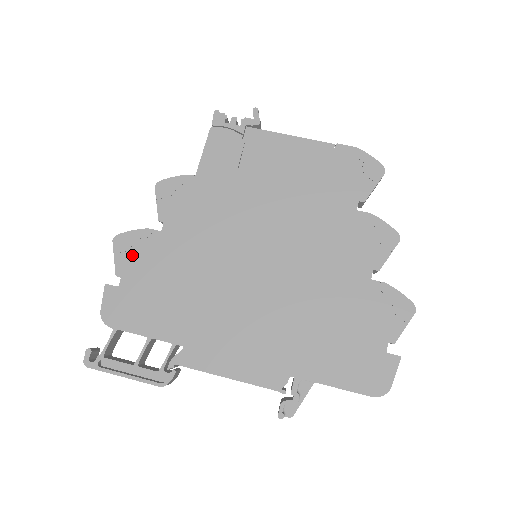
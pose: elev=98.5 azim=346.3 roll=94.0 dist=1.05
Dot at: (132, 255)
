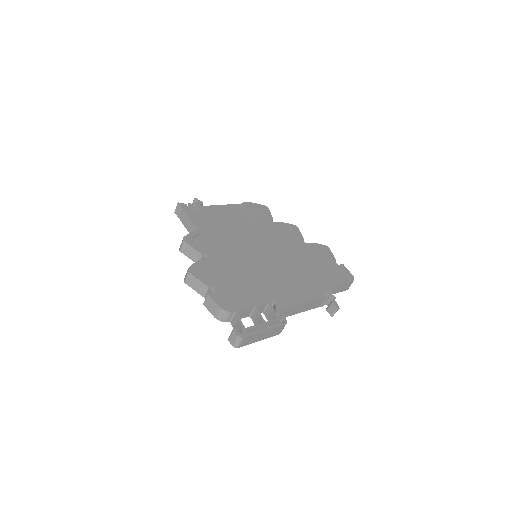
Dot at: (206, 274)
